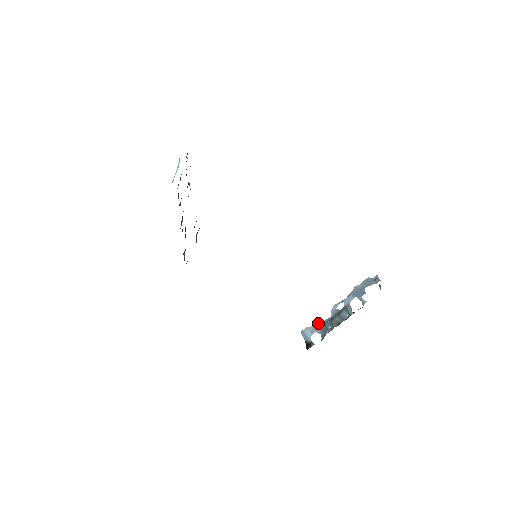
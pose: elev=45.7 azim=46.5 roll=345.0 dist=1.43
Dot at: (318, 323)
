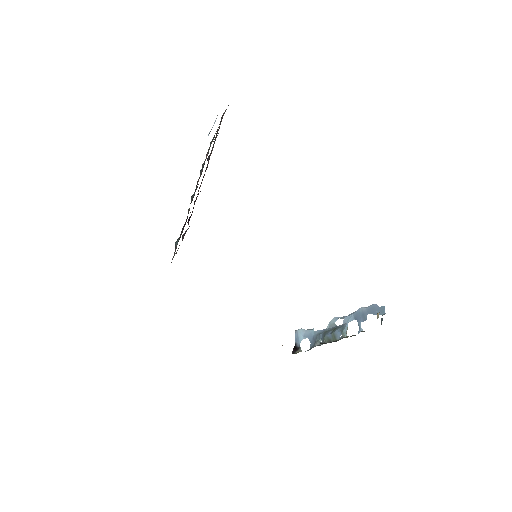
Dot at: (313, 330)
